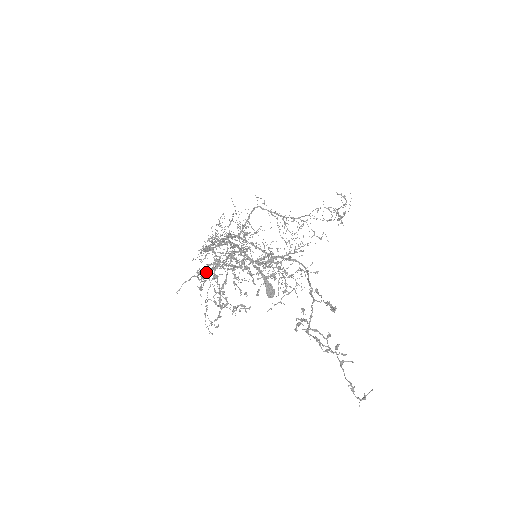
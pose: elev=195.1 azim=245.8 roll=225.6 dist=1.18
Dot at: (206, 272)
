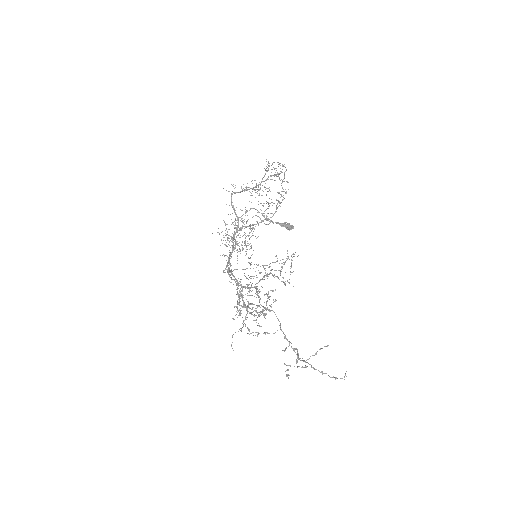
Dot at: occluded
